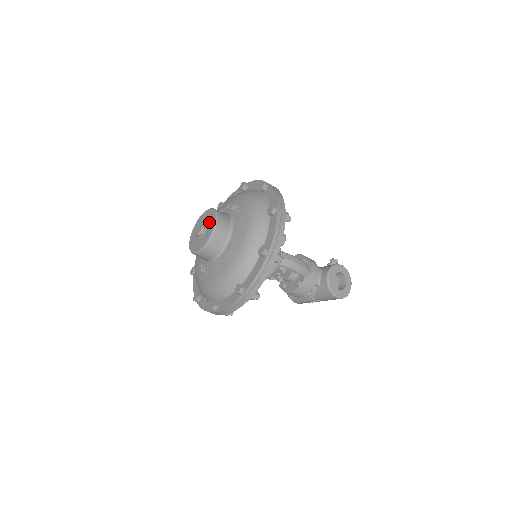
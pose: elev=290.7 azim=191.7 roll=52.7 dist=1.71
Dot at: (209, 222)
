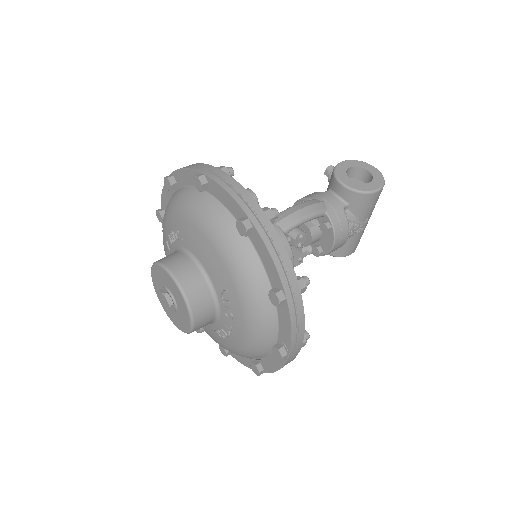
Dot at: (164, 281)
